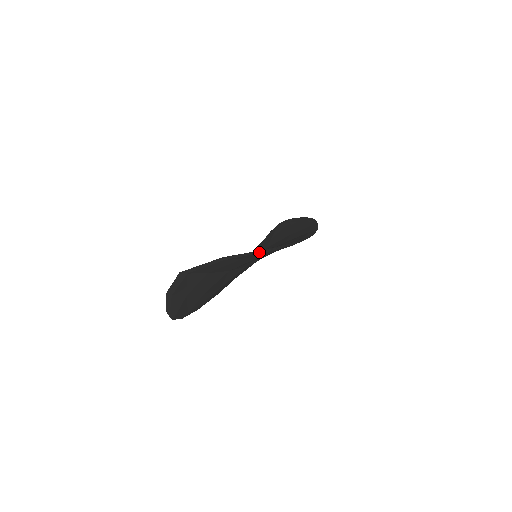
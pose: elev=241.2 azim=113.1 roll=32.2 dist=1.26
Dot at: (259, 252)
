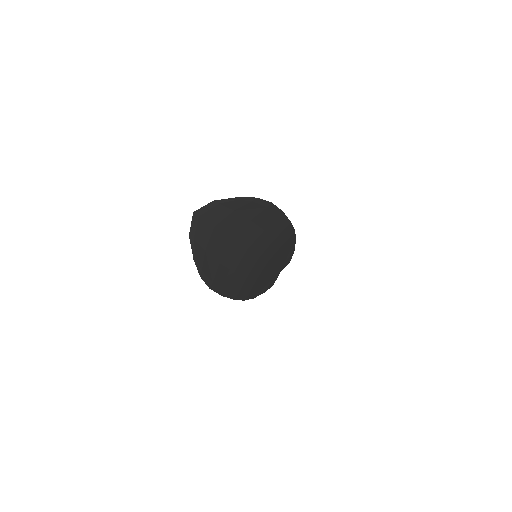
Dot at: (241, 199)
